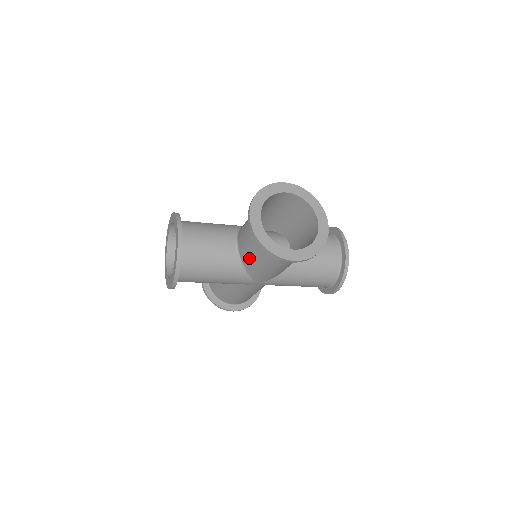
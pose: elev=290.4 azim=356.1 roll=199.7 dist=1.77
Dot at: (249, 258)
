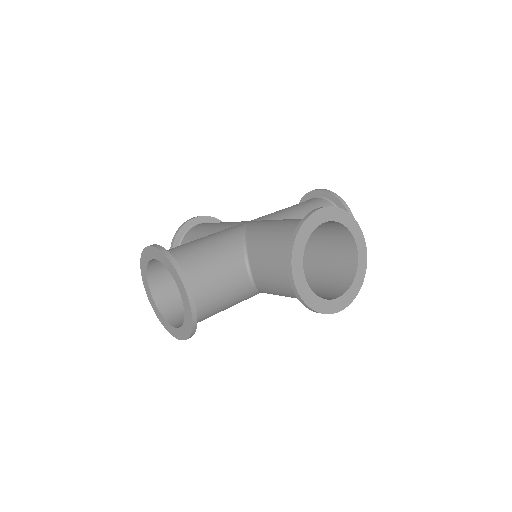
Dot at: (271, 291)
